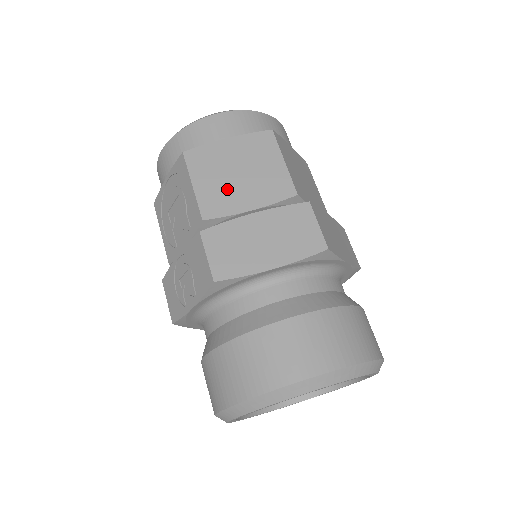
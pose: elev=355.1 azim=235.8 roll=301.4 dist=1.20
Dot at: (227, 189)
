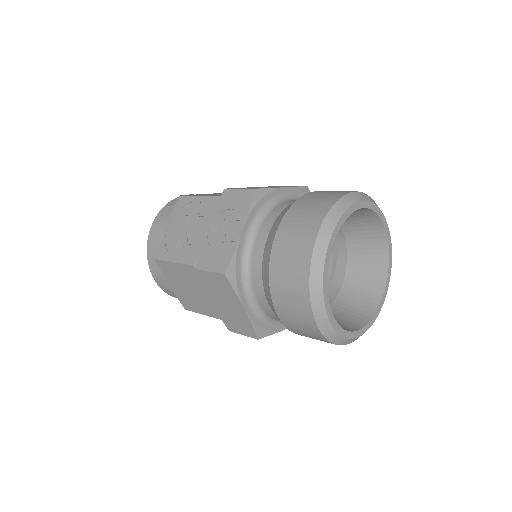
Dot at: occluded
